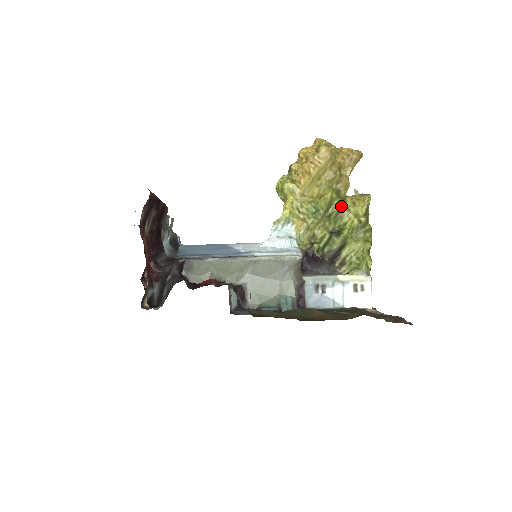
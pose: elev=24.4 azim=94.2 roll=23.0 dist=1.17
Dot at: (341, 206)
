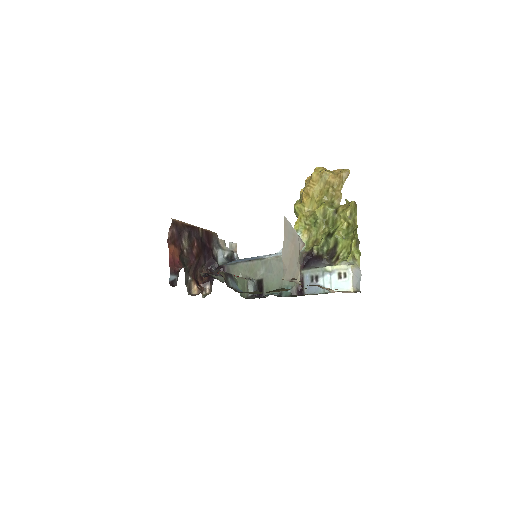
Dot at: (334, 214)
